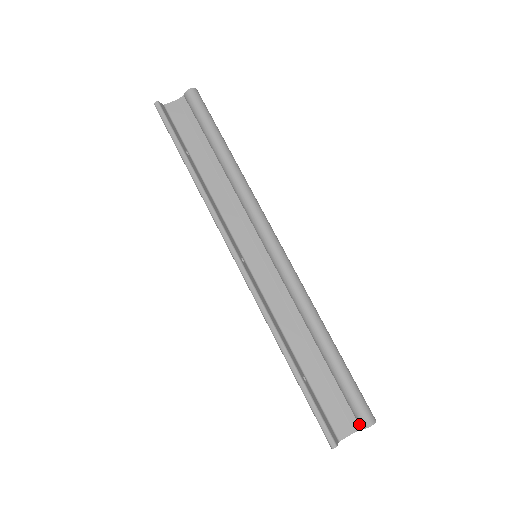
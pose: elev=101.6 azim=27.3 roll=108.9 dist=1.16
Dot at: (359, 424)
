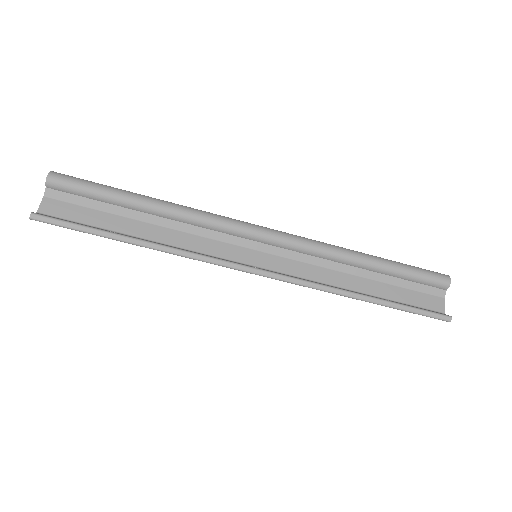
Dot at: (442, 289)
